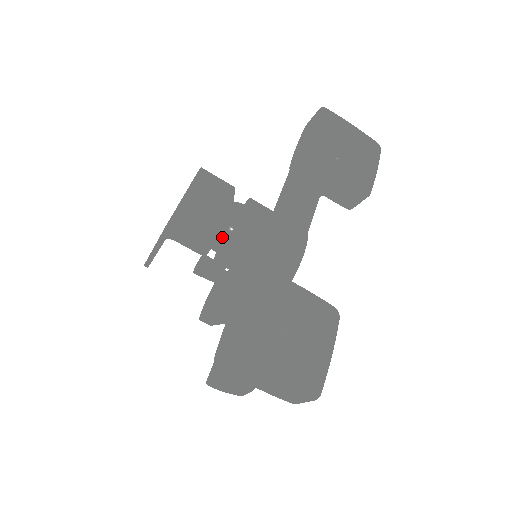
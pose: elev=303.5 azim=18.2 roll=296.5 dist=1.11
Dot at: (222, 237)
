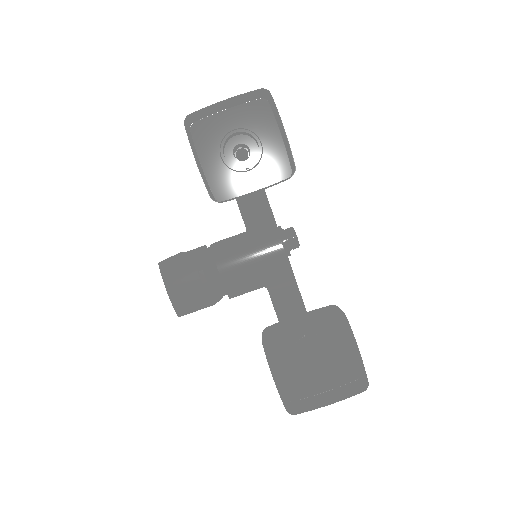
Dot at: (221, 294)
